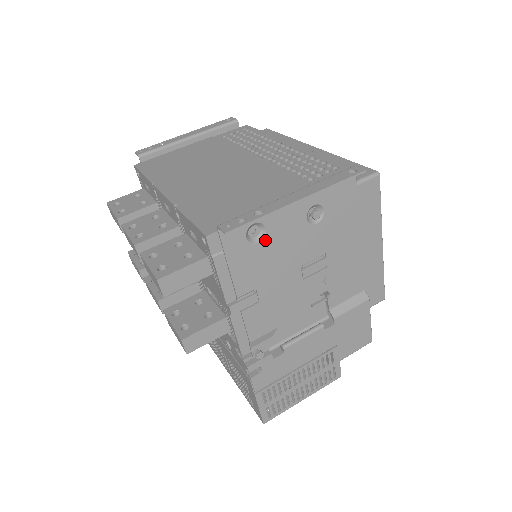
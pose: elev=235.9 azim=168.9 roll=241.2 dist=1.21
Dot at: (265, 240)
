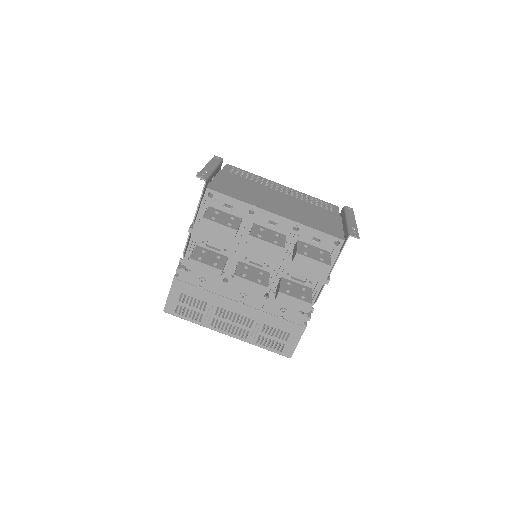
Dot at: occluded
